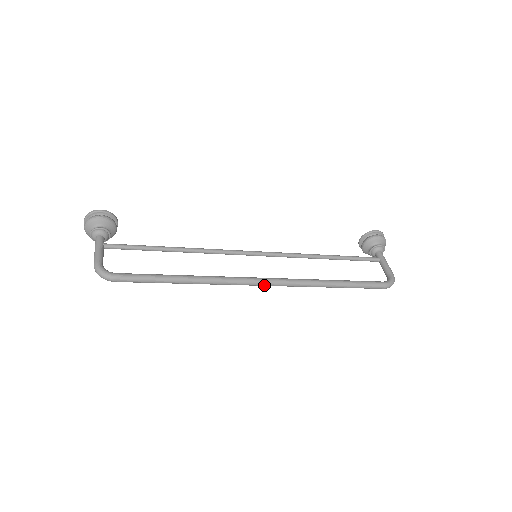
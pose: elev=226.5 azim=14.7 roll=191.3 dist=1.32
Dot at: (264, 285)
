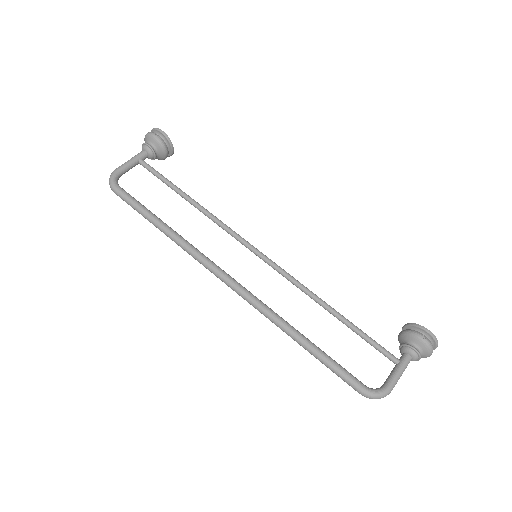
Dot at: (228, 285)
